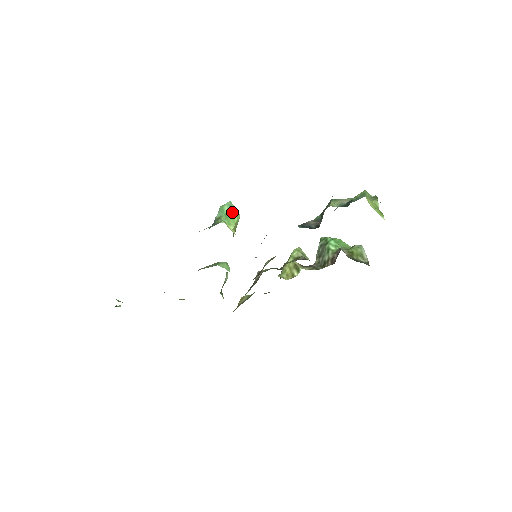
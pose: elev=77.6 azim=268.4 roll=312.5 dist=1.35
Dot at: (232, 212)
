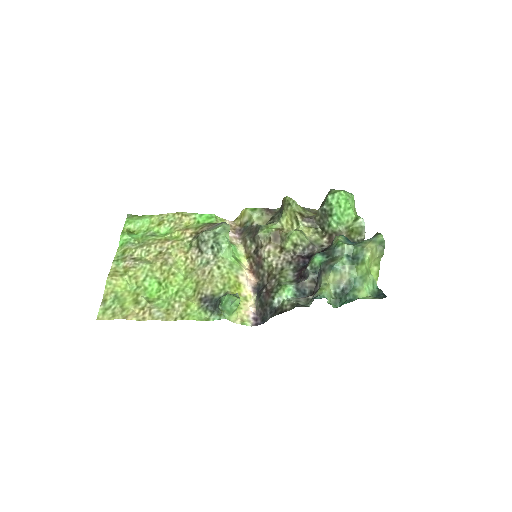
Dot at: (233, 308)
